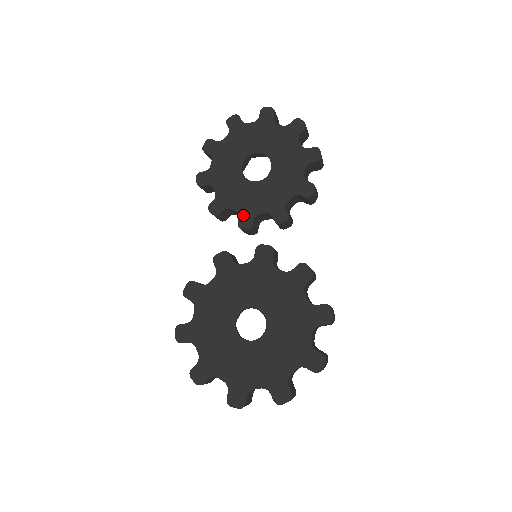
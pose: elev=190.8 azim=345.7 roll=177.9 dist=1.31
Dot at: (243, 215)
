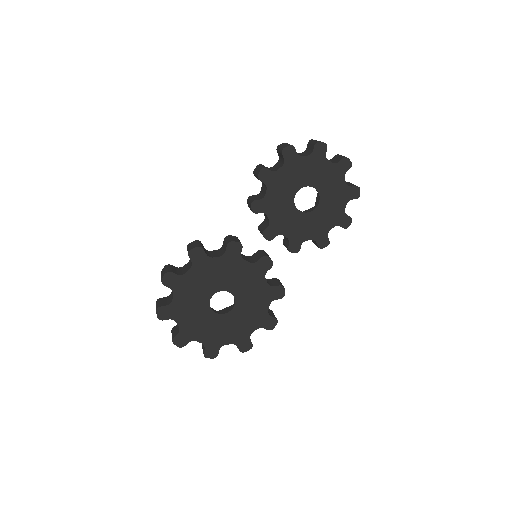
Dot at: (272, 227)
